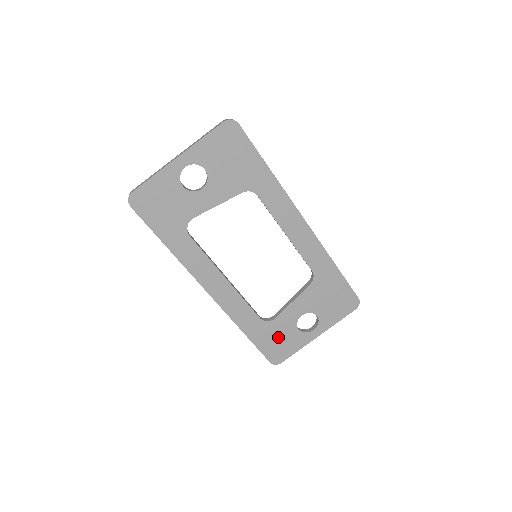
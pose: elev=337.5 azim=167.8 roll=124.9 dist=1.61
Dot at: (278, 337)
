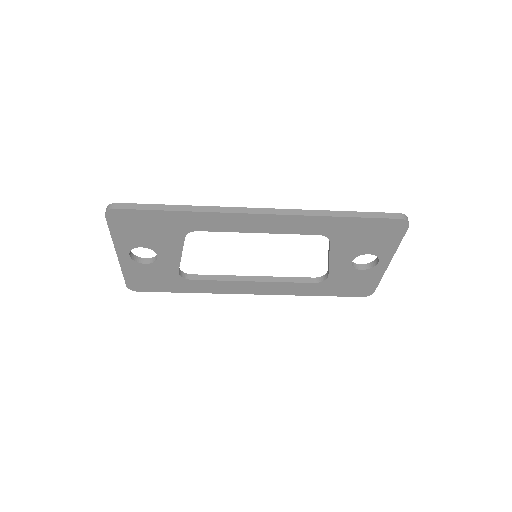
Dot at: (348, 283)
